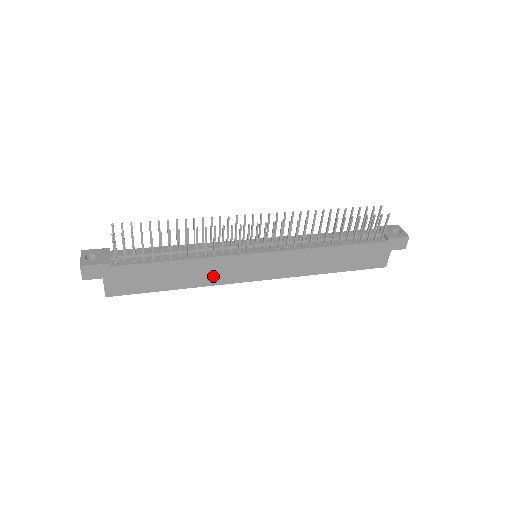
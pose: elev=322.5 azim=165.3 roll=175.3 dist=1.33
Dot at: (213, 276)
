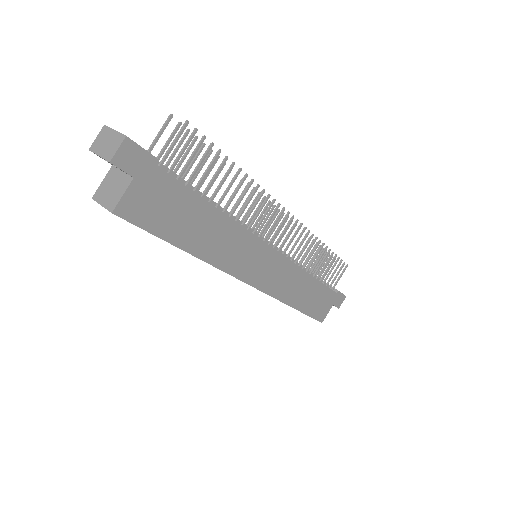
Dot at: (227, 255)
